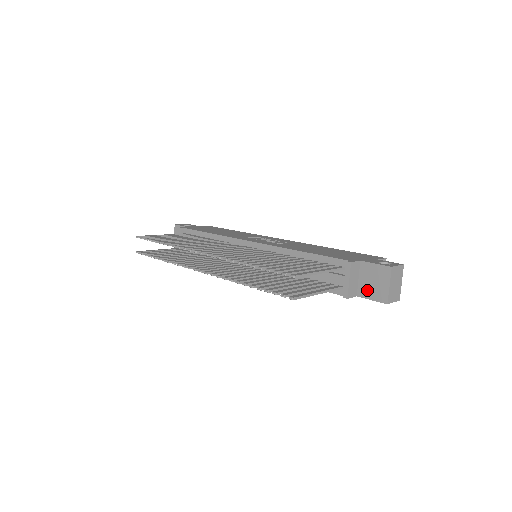
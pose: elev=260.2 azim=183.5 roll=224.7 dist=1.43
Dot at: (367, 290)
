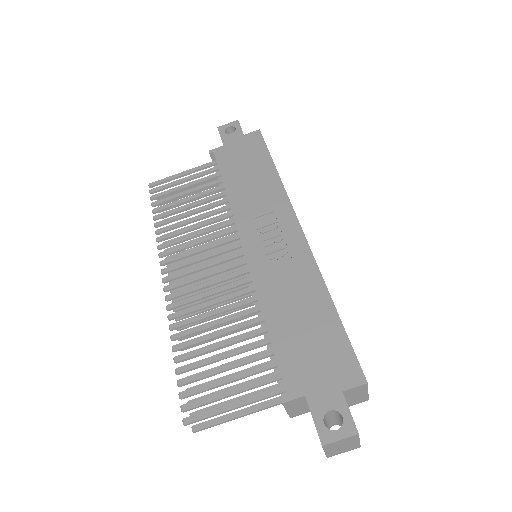
Dot at: occluded
